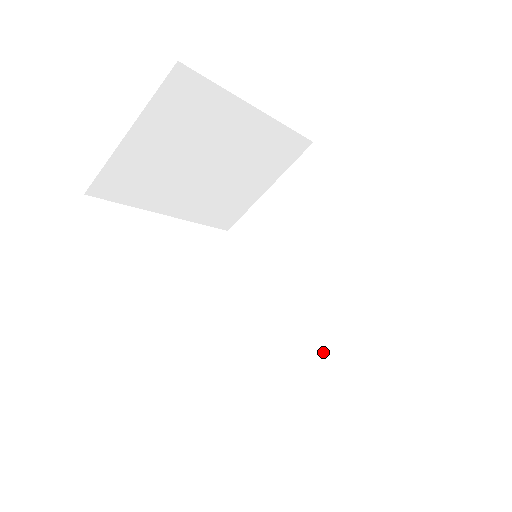
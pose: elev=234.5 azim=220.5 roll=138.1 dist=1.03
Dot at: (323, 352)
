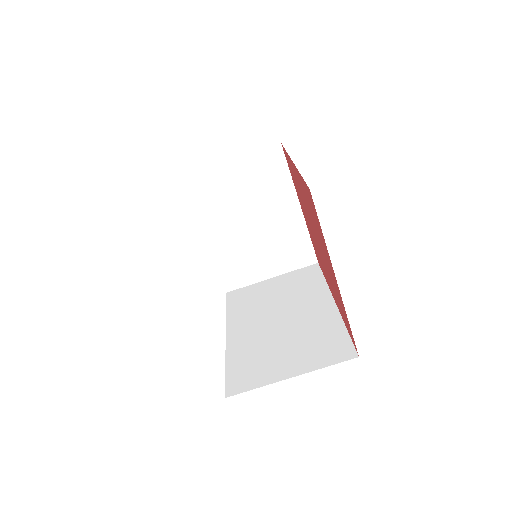
Dot at: (254, 365)
